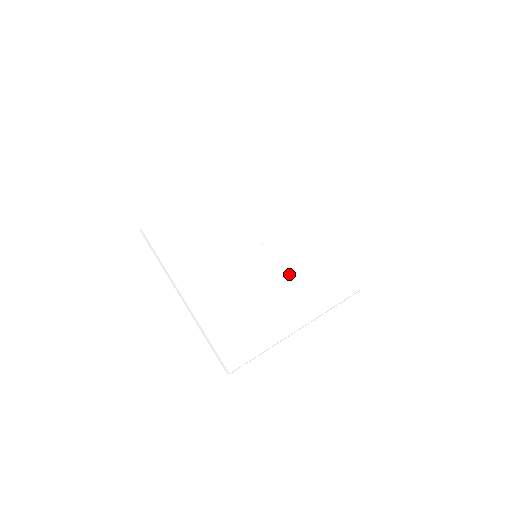
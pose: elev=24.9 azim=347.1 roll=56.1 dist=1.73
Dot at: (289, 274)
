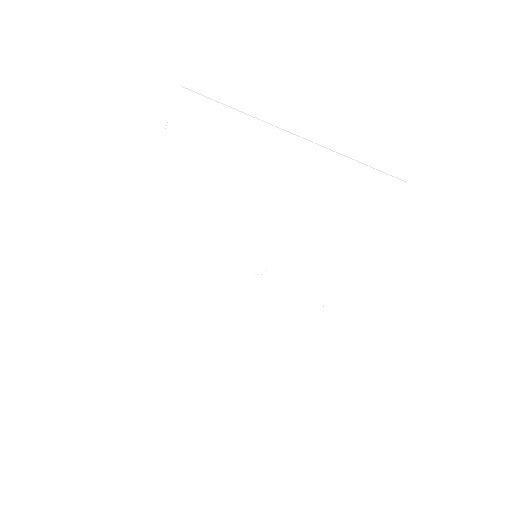
Dot at: (312, 258)
